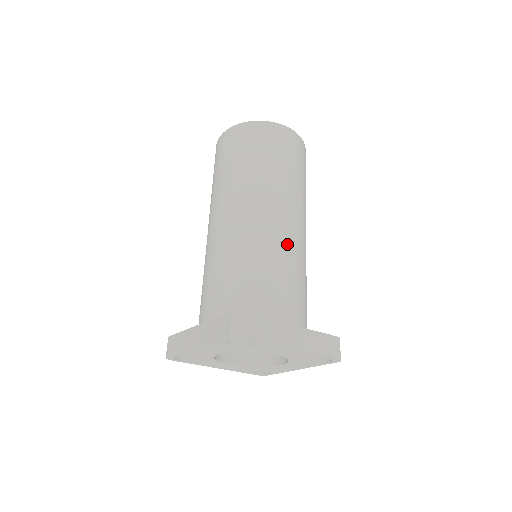
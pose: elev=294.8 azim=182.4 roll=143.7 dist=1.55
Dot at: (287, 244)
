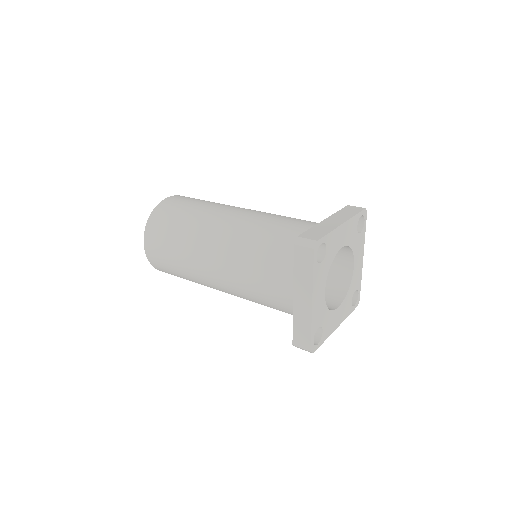
Dot at: occluded
